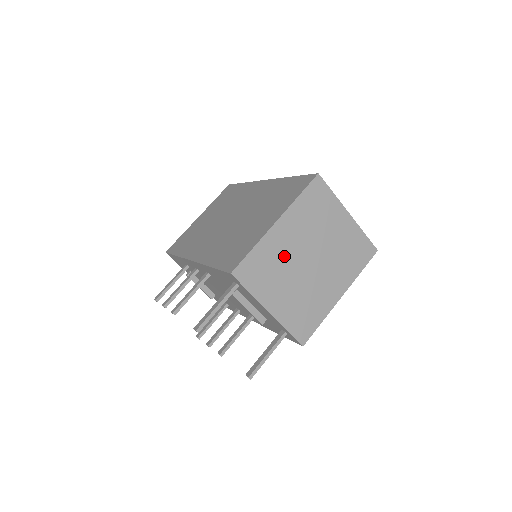
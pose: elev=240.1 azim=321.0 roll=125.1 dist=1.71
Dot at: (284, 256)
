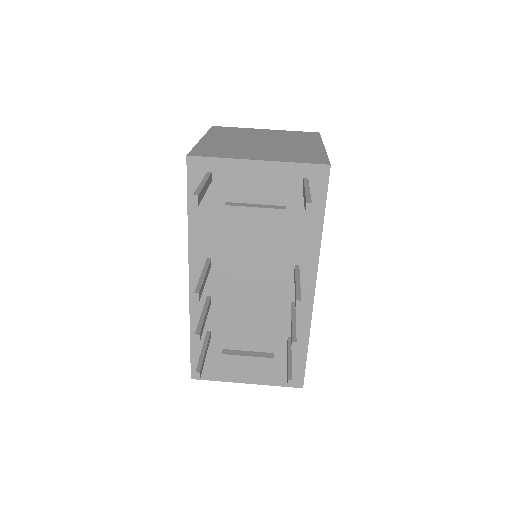
Dot at: (232, 145)
